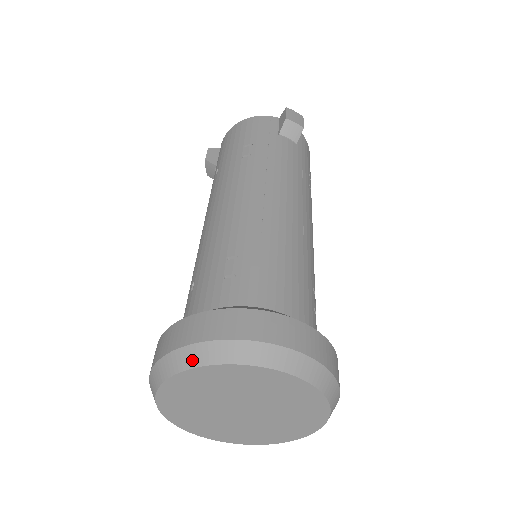
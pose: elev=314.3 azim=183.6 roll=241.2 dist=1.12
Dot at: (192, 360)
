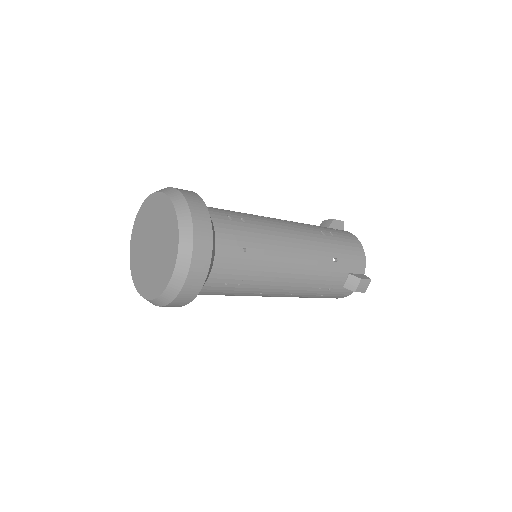
Dot at: occluded
